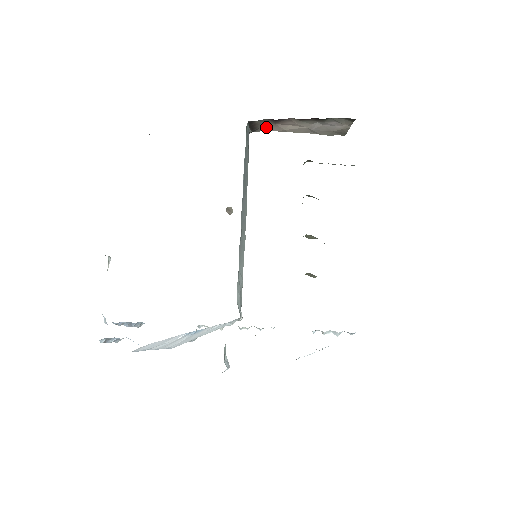
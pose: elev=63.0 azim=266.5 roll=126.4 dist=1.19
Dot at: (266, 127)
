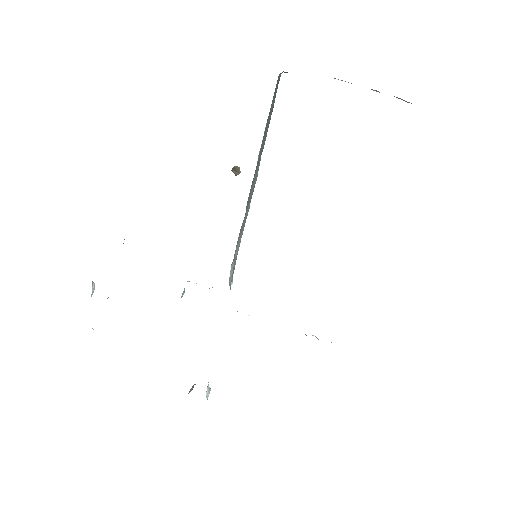
Dot at: occluded
